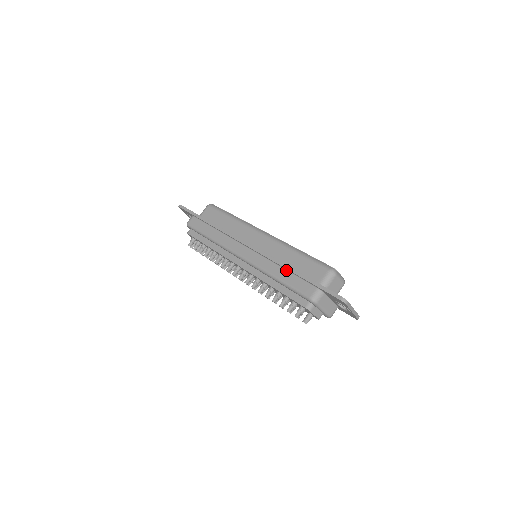
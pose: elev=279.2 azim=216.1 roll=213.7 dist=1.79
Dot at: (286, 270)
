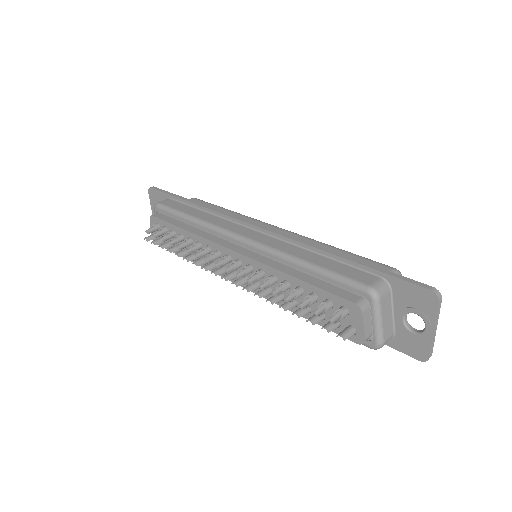
Dot at: (322, 255)
